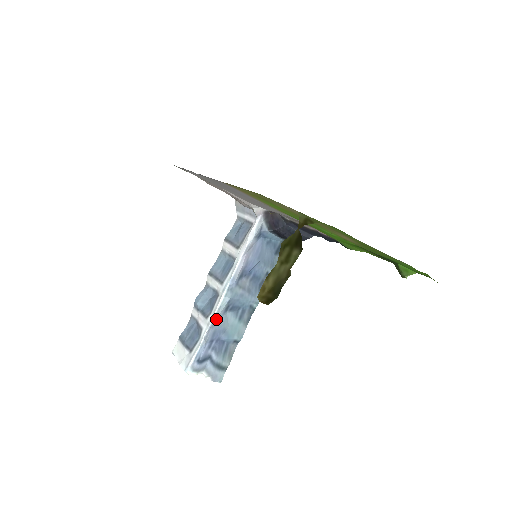
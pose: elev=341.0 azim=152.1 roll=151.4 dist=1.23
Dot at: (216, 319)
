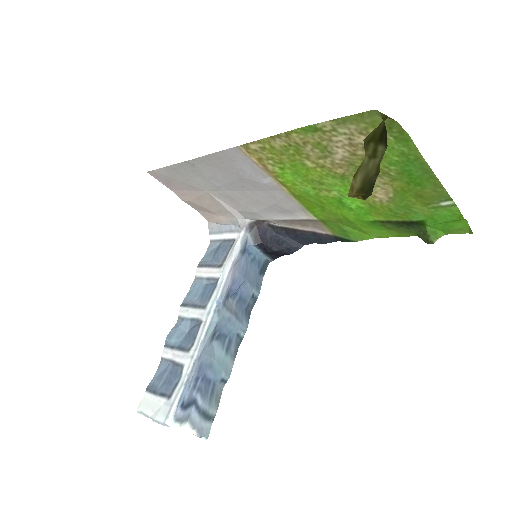
Dot at: (202, 348)
